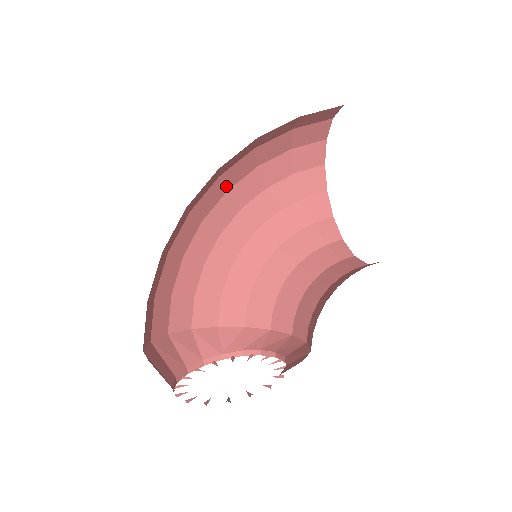
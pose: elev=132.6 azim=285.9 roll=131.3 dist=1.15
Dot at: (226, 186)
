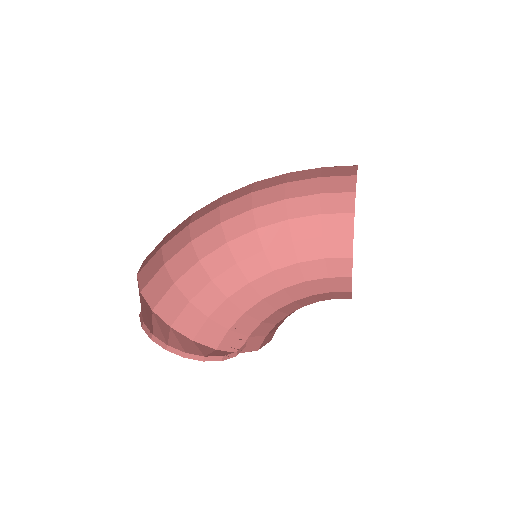
Dot at: (263, 244)
